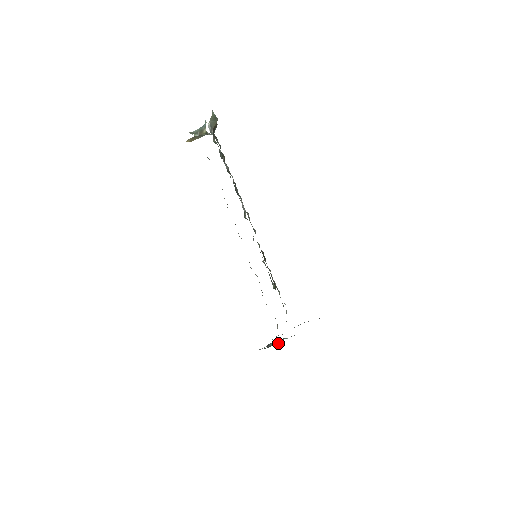
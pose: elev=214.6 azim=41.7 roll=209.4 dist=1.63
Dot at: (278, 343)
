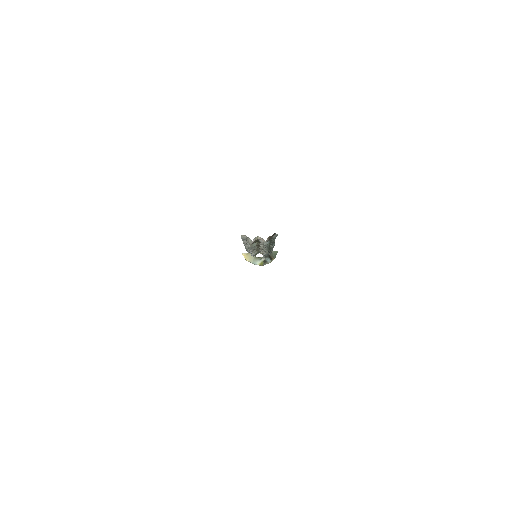
Dot at: occluded
